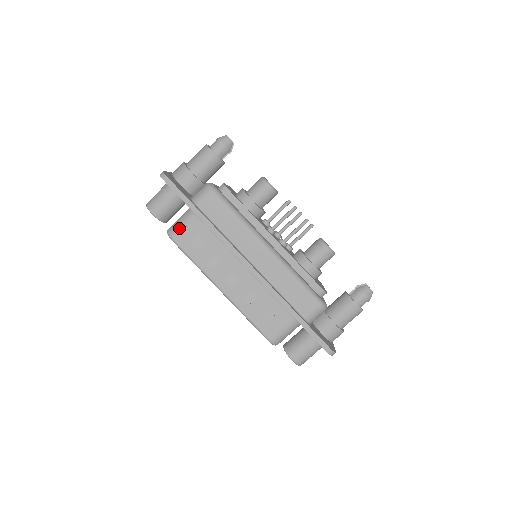
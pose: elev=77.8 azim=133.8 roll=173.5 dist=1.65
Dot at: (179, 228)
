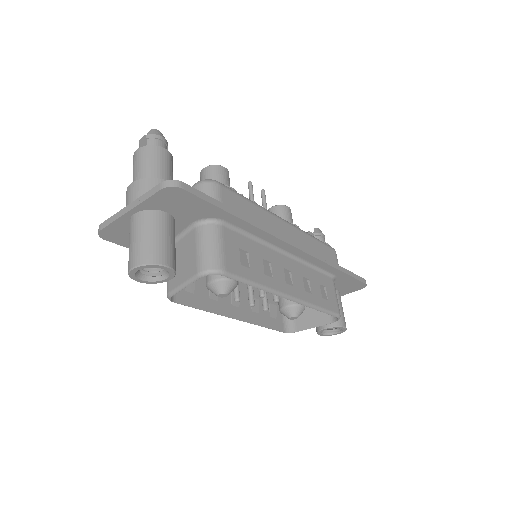
Dot at: (220, 253)
